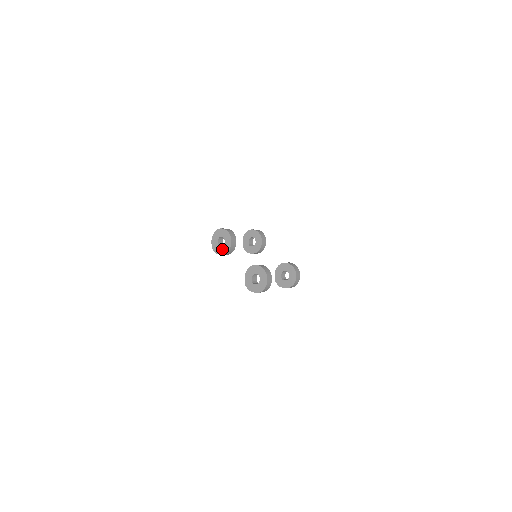
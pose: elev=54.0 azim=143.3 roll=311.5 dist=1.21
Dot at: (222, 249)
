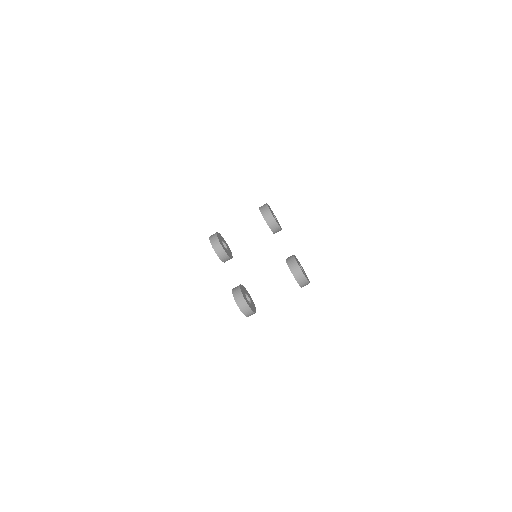
Dot at: occluded
